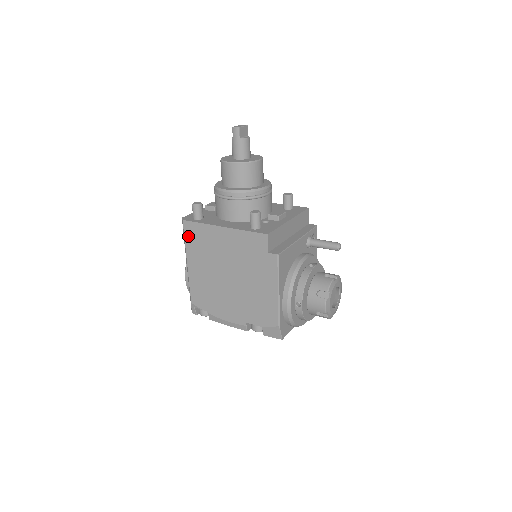
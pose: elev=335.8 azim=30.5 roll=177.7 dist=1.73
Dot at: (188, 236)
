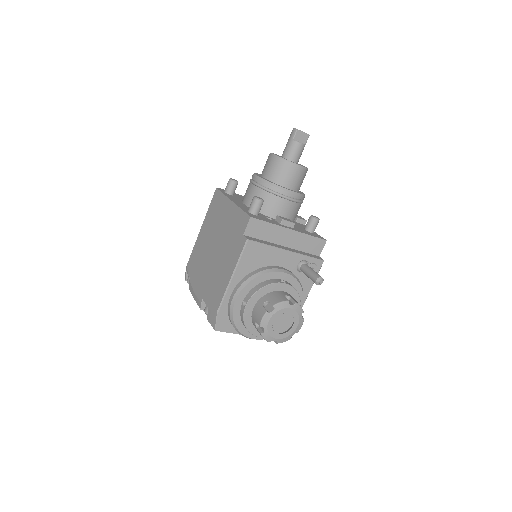
Dot at: (212, 203)
